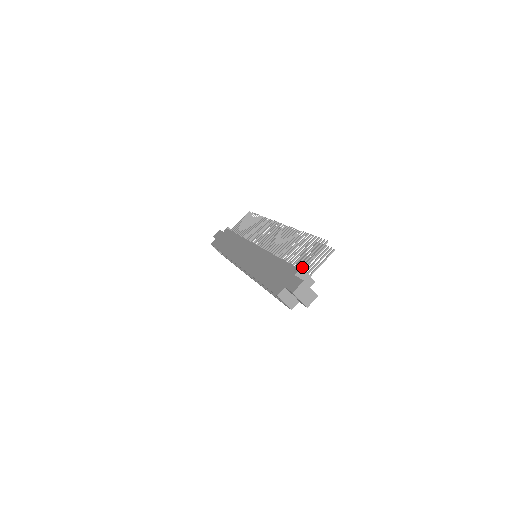
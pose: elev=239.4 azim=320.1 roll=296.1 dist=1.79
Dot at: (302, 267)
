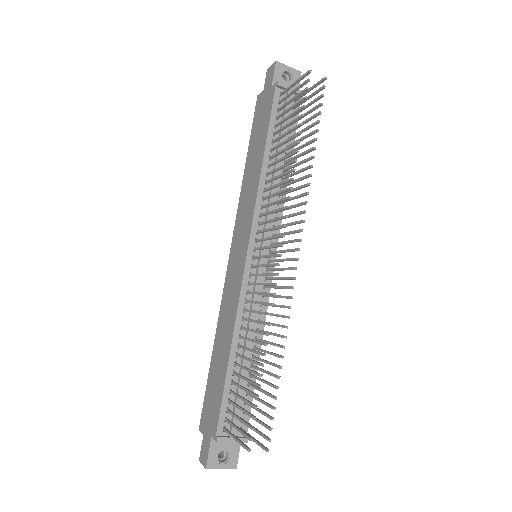
Dot at: (225, 432)
